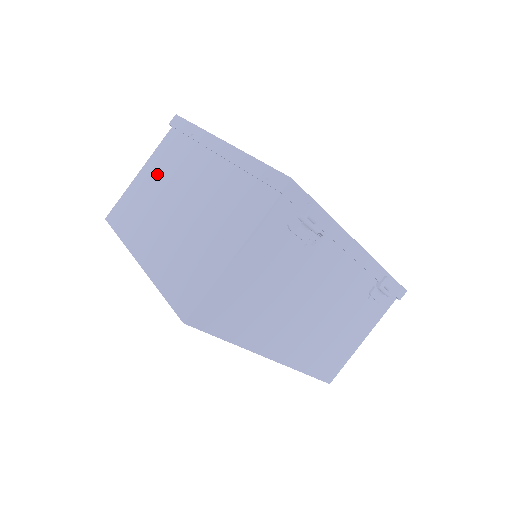
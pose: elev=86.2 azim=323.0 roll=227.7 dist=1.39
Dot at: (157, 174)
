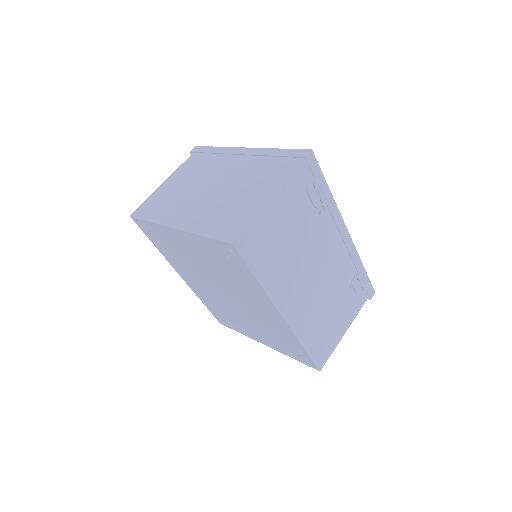
Dot at: (183, 179)
